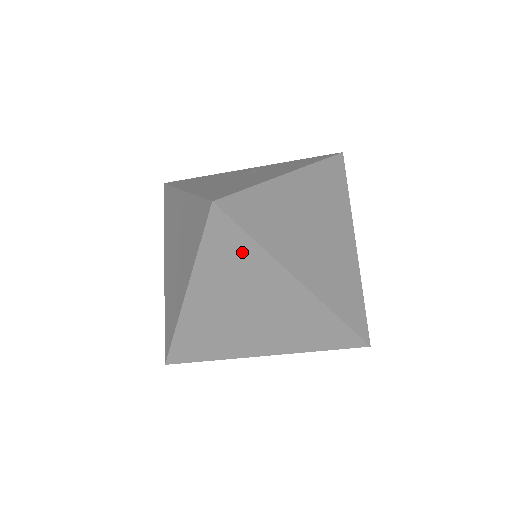
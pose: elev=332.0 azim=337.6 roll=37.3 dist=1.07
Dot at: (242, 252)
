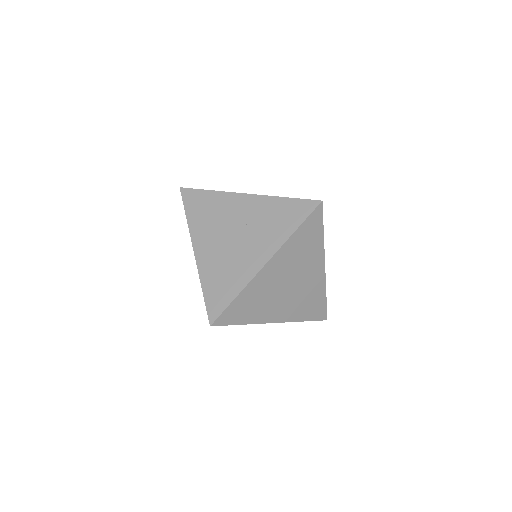
Dot at: occluded
